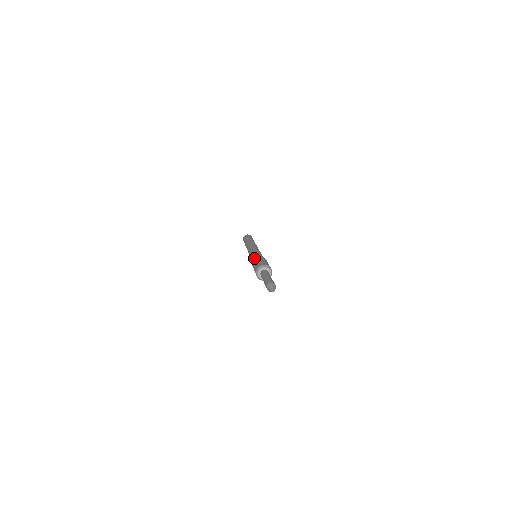
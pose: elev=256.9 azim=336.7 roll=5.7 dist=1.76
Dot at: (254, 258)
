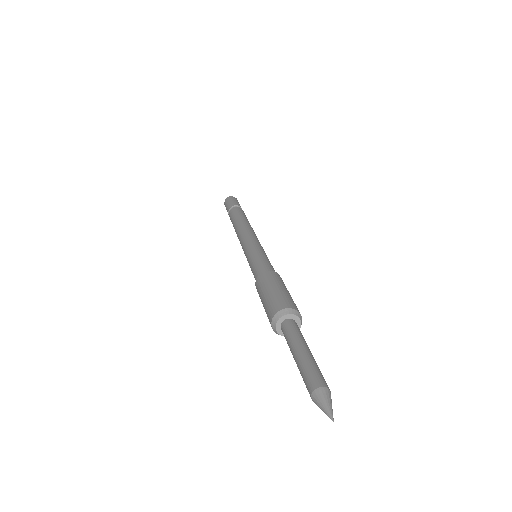
Dot at: occluded
